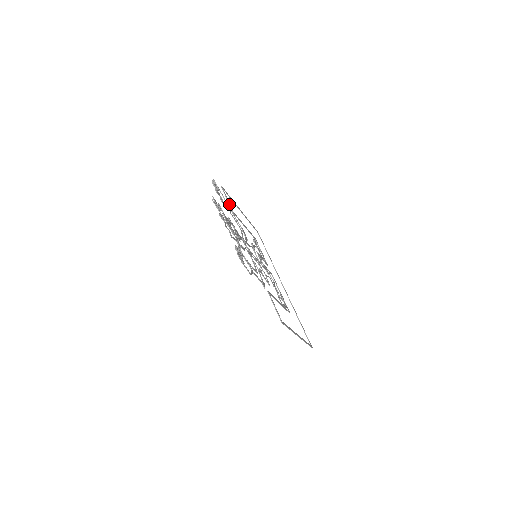
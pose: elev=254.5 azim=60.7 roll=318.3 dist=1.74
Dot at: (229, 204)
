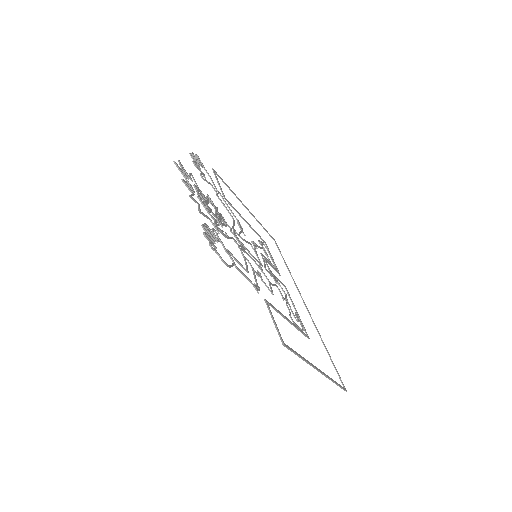
Dot at: (220, 189)
